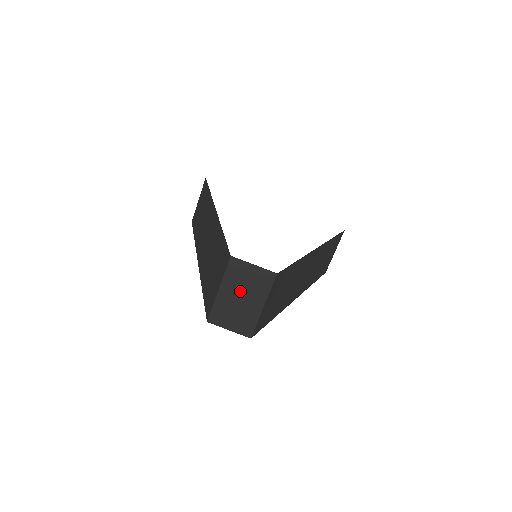
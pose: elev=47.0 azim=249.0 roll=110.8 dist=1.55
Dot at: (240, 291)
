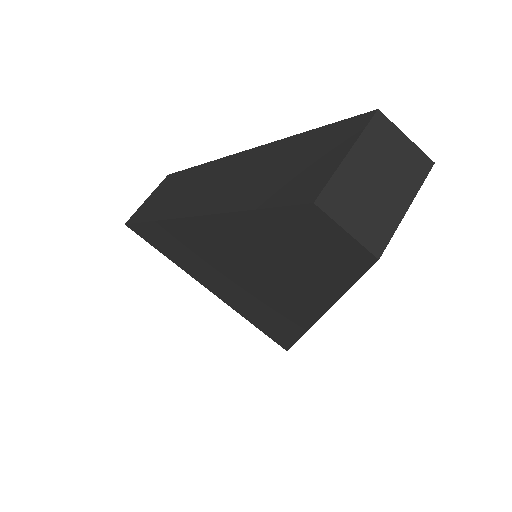
Dot at: (379, 169)
